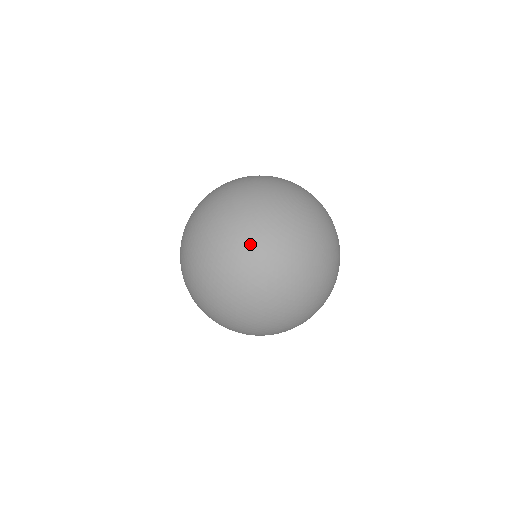
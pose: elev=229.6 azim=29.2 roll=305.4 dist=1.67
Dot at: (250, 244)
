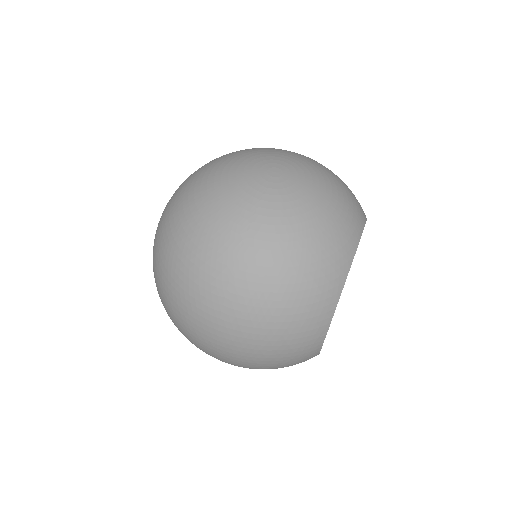
Dot at: (171, 205)
